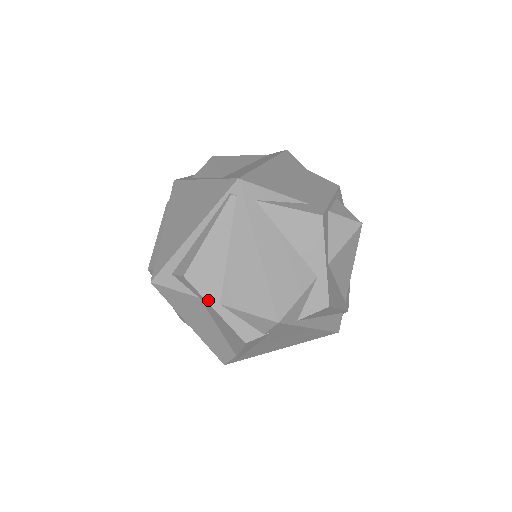
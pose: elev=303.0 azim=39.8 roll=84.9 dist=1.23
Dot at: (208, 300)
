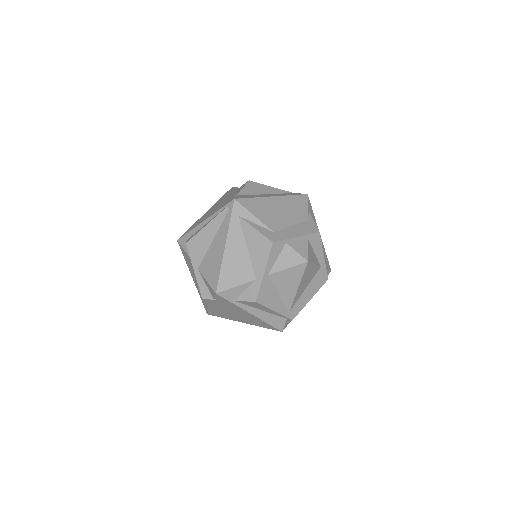
Dot at: (193, 263)
